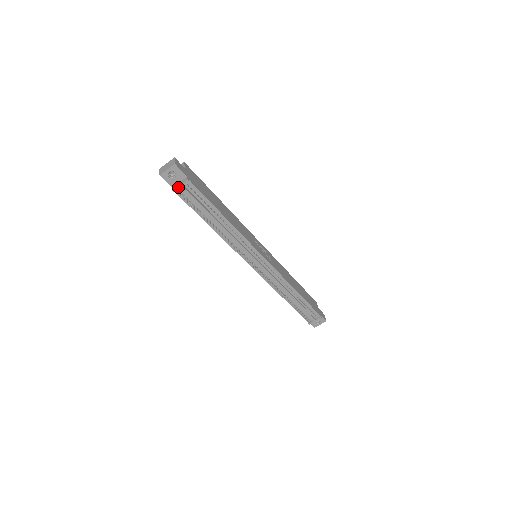
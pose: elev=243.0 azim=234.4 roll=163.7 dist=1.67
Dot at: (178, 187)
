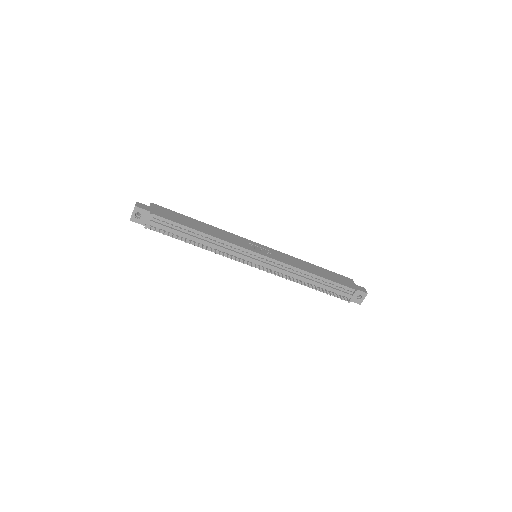
Dot at: (147, 223)
